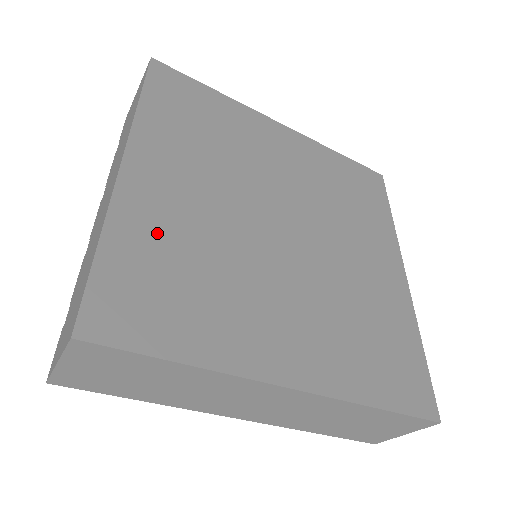
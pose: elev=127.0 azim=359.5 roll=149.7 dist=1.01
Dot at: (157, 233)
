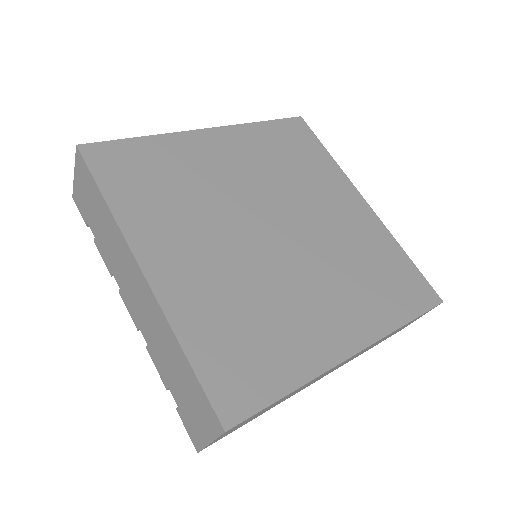
Dot at: (209, 311)
